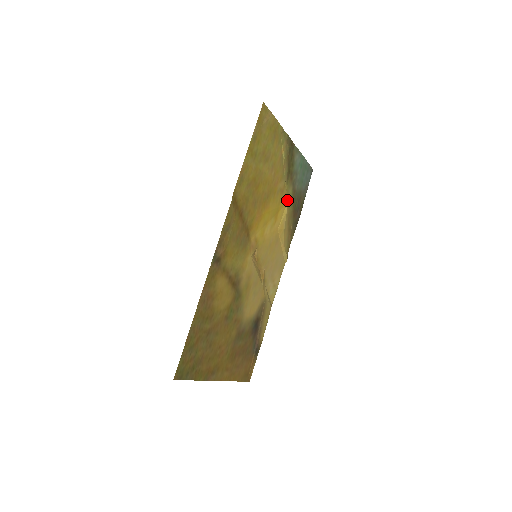
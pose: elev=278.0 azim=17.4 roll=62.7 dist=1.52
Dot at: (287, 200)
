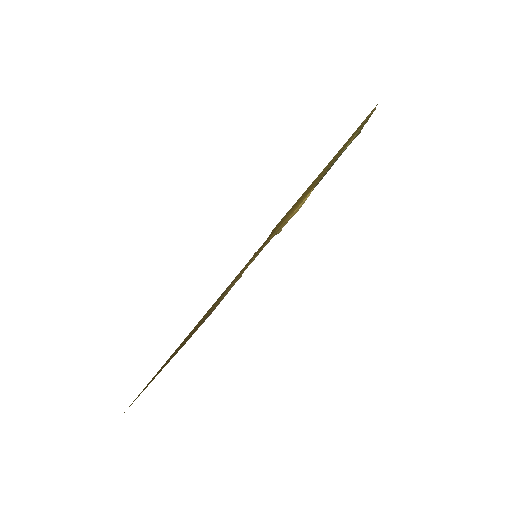
Dot at: occluded
